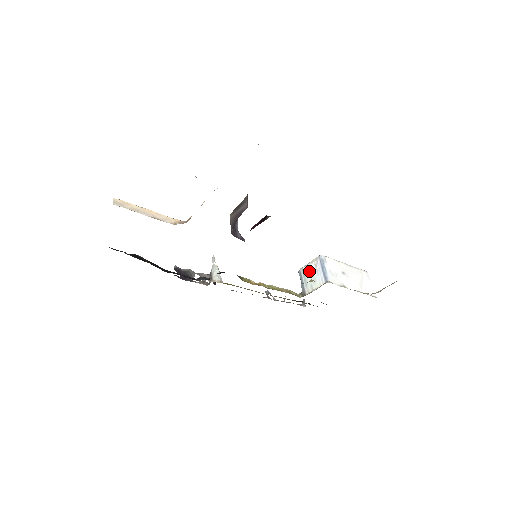
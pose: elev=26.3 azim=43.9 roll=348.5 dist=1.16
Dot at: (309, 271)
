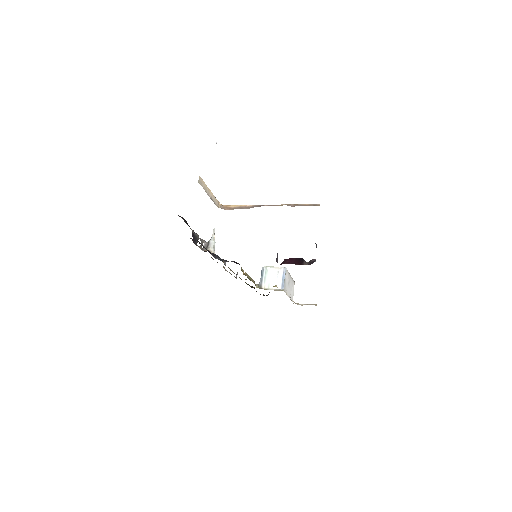
Dot at: (272, 273)
